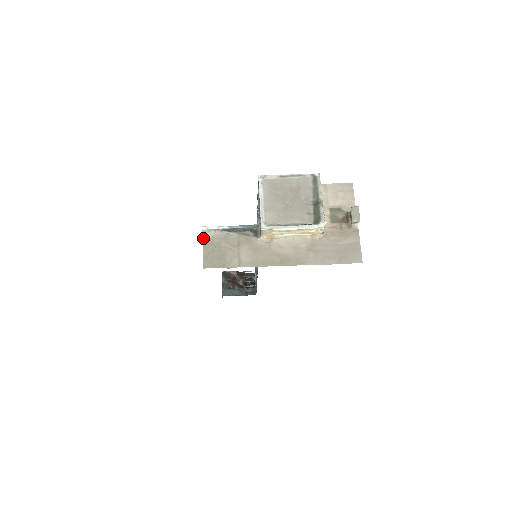
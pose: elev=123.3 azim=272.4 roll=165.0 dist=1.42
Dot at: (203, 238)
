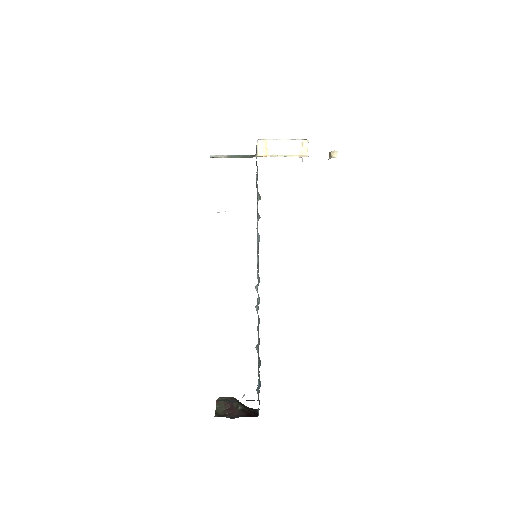
Dot at: (210, 157)
